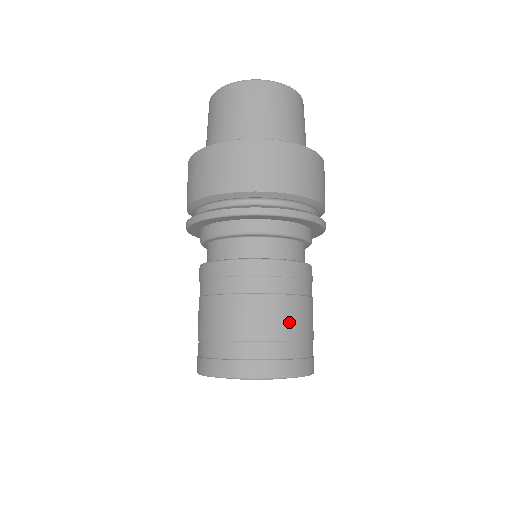
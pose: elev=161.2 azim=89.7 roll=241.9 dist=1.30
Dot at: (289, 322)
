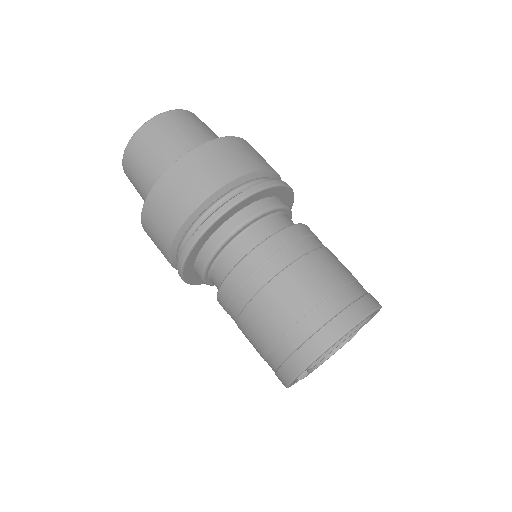
Dot at: (337, 268)
